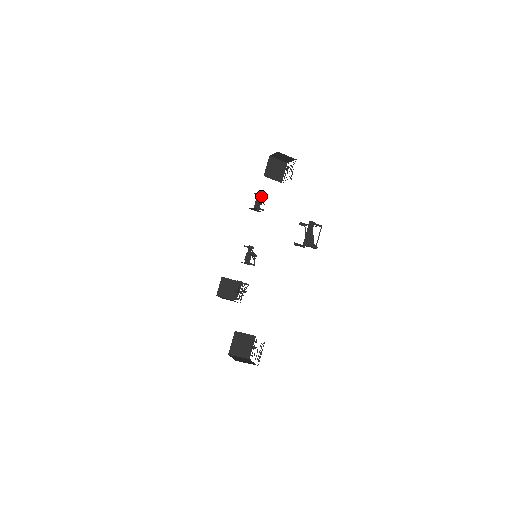
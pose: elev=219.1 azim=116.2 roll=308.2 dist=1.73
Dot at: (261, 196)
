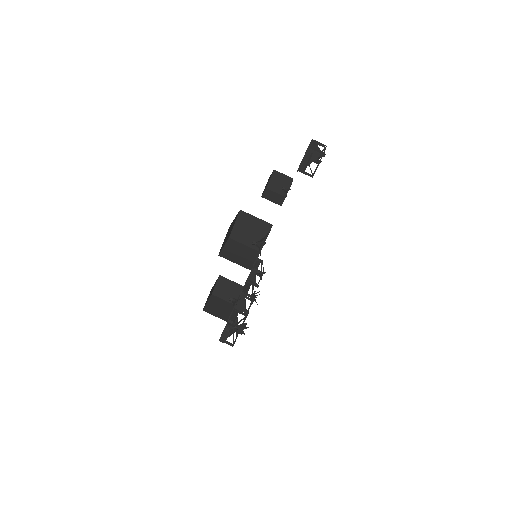
Dot at: occluded
